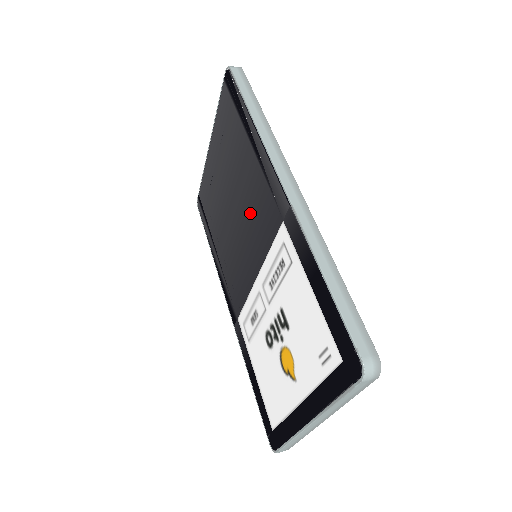
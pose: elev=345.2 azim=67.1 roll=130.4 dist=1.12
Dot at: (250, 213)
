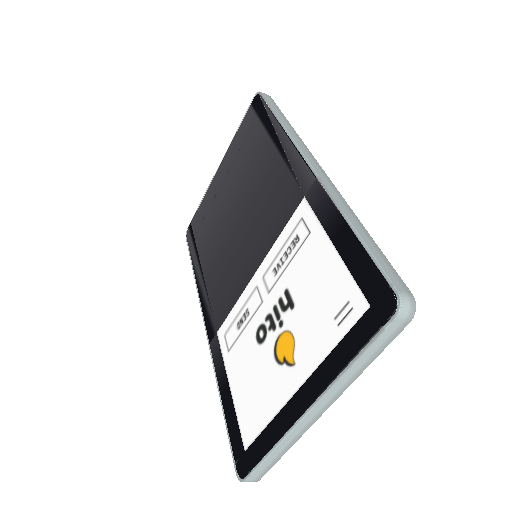
Dot at: (260, 209)
